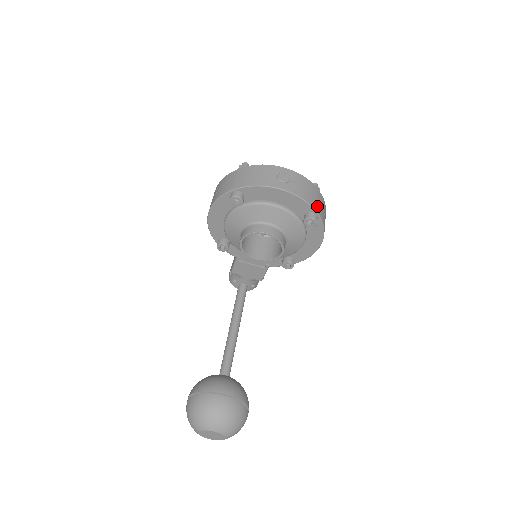
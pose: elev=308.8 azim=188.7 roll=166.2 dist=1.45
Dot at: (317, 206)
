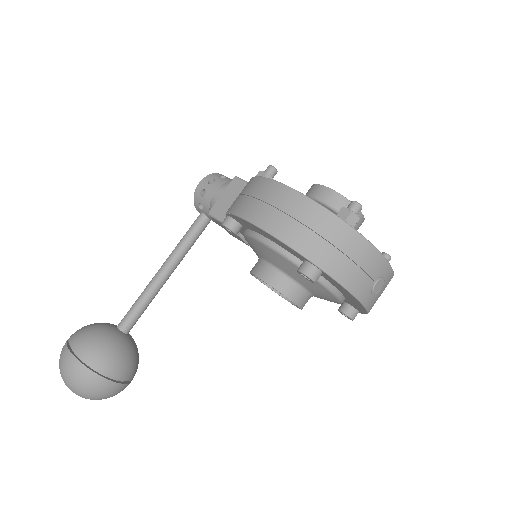
Dot at: occluded
